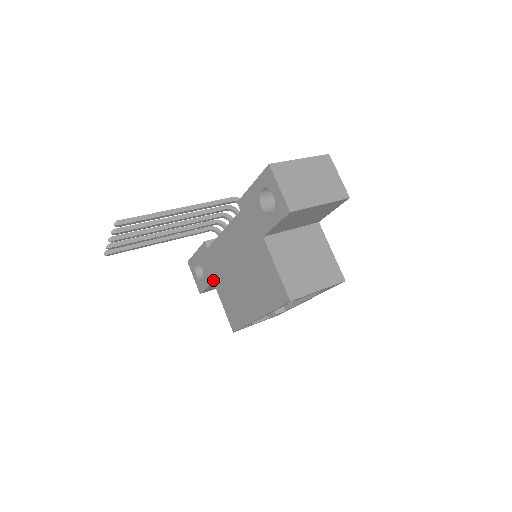
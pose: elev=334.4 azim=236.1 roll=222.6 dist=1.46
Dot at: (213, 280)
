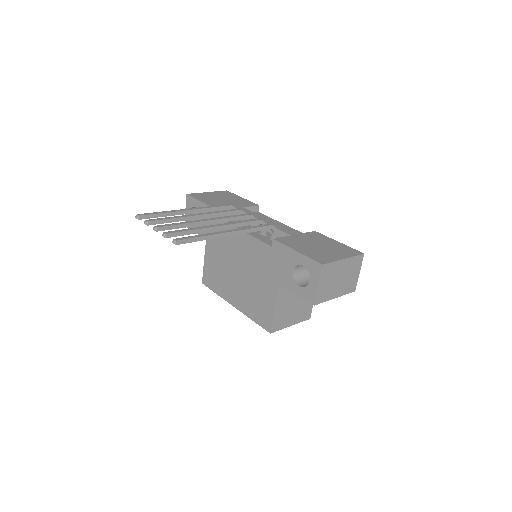
Dot at: occluded
